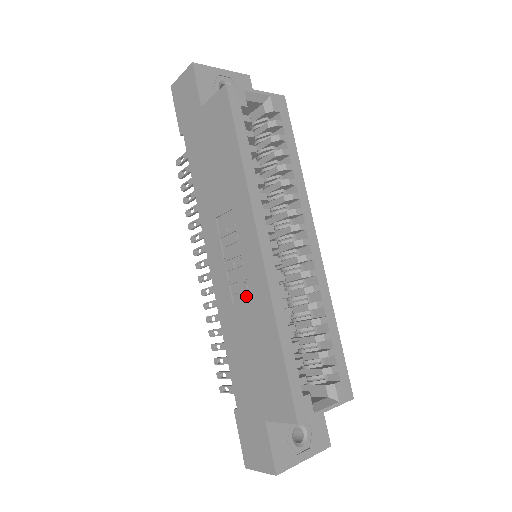
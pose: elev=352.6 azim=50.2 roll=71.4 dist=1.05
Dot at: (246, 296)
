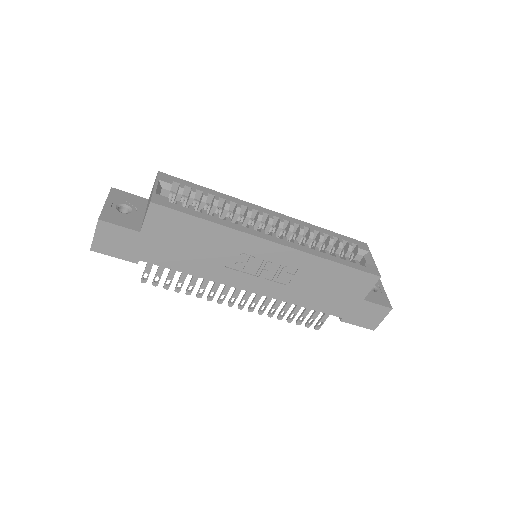
Dot at: (291, 272)
